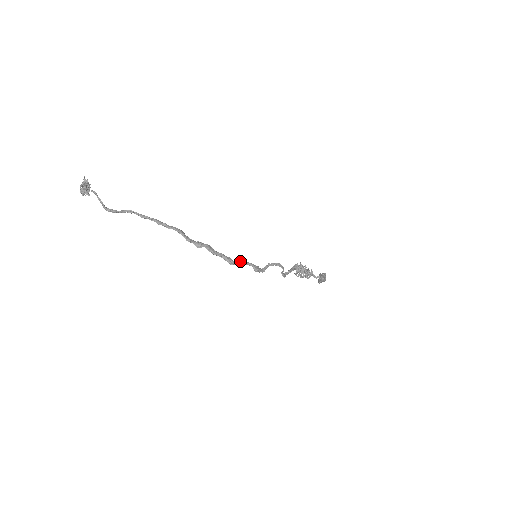
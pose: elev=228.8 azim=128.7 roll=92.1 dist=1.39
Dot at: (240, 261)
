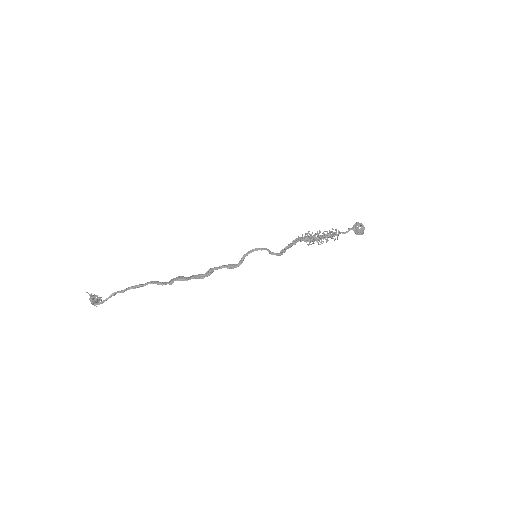
Dot at: (209, 271)
